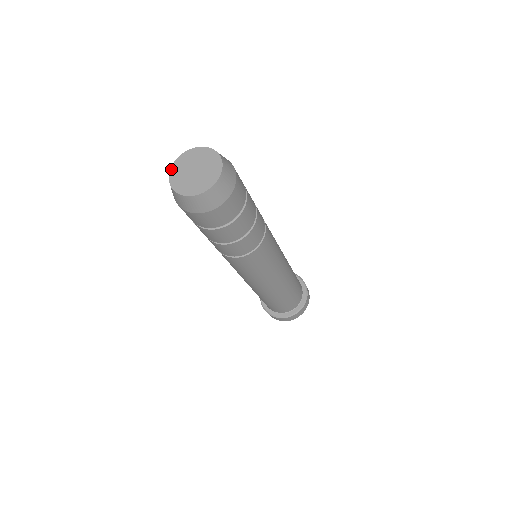
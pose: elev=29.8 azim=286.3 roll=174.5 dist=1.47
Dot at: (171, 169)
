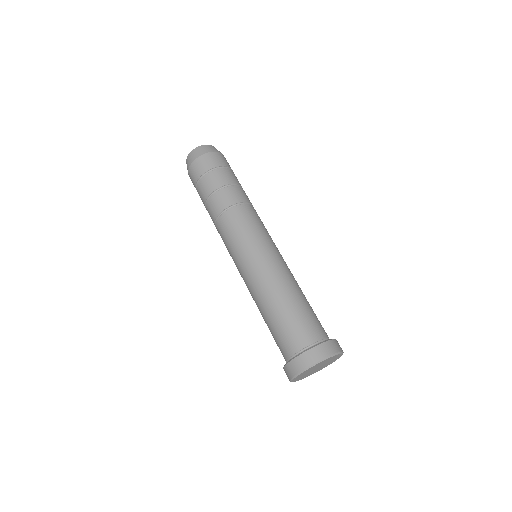
Dot at: occluded
